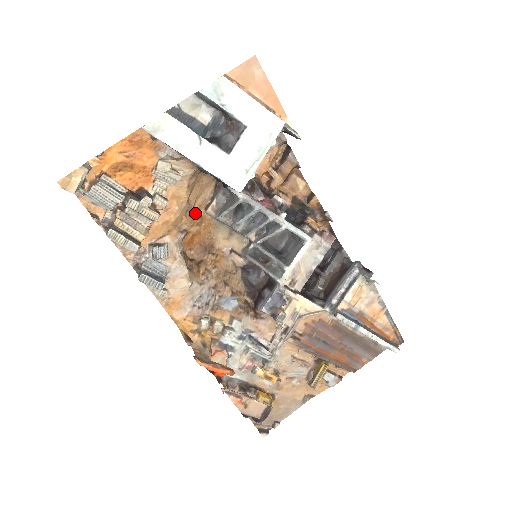
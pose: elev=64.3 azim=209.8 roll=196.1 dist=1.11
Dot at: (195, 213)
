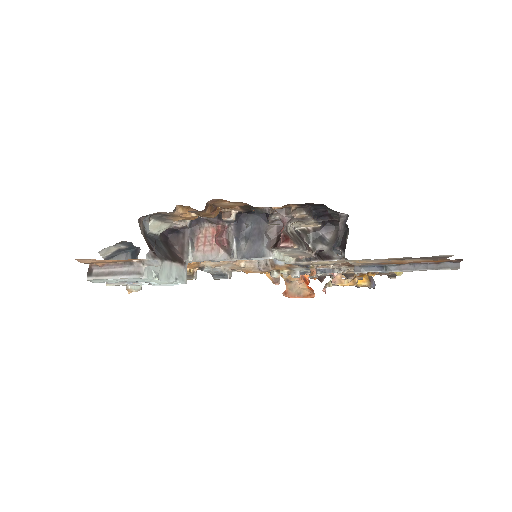
Dot at: occluded
